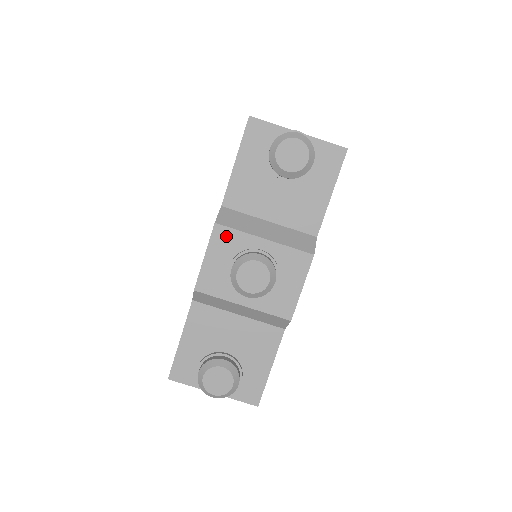
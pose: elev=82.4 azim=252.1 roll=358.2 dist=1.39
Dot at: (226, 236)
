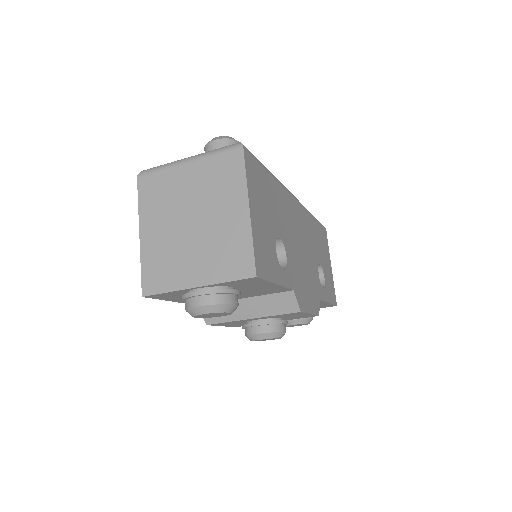
Dot at: occluded
